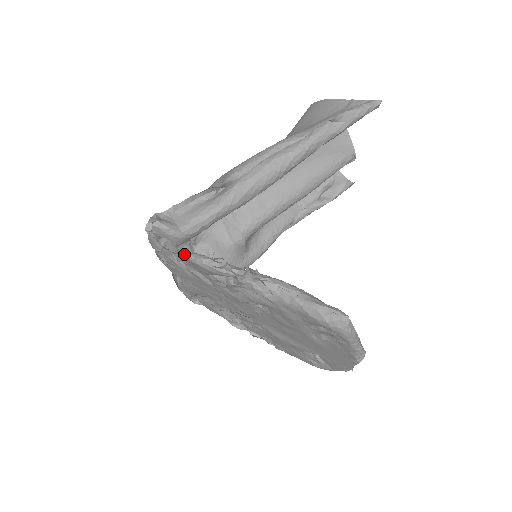
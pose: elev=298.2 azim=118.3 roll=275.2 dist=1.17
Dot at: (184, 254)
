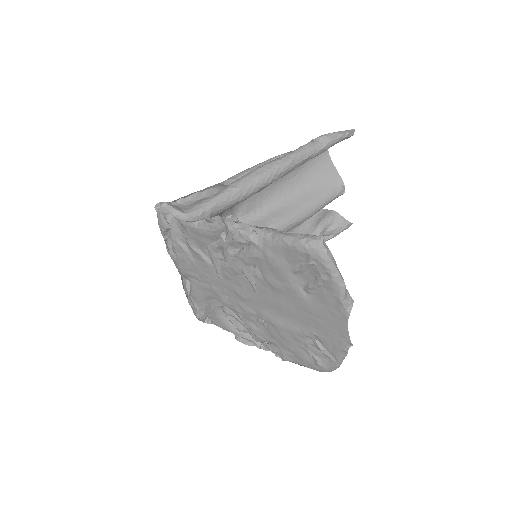
Dot at: (185, 221)
